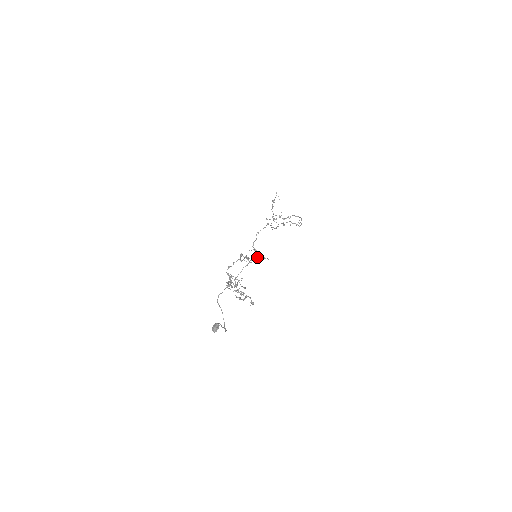
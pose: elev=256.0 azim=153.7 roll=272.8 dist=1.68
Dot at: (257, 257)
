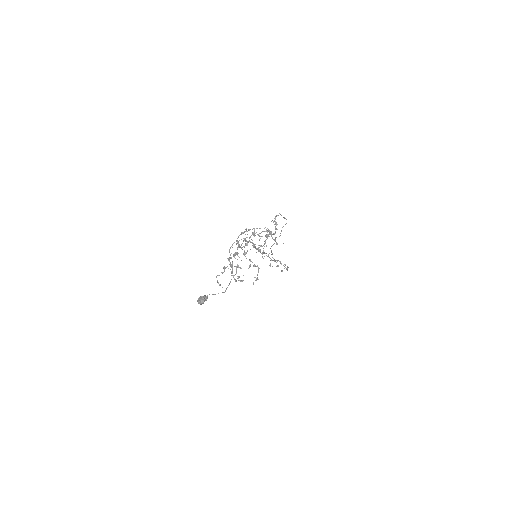
Dot at: (275, 232)
